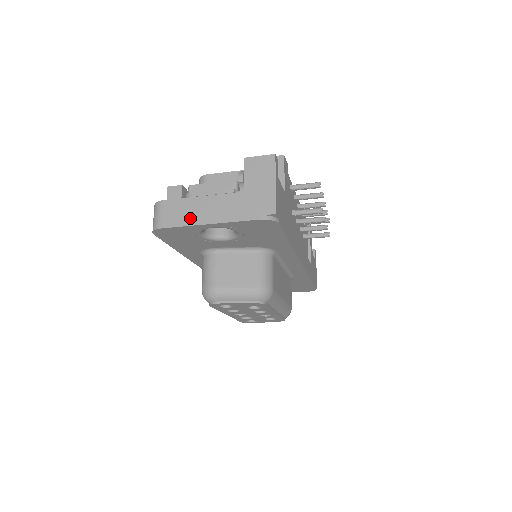
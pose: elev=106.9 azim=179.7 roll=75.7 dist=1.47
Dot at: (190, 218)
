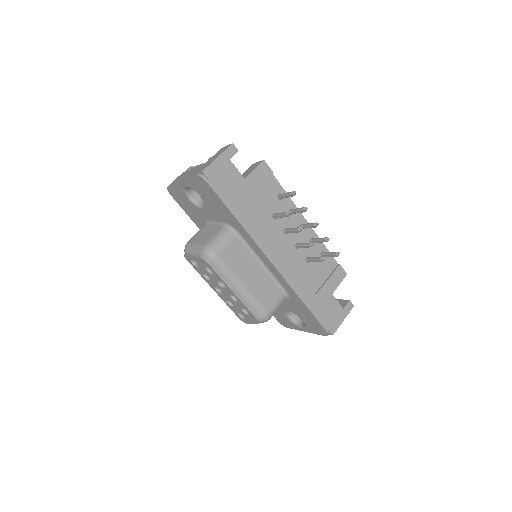
Dot at: (179, 180)
